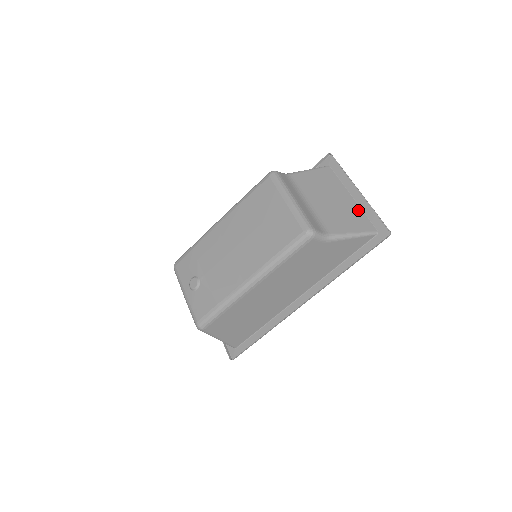
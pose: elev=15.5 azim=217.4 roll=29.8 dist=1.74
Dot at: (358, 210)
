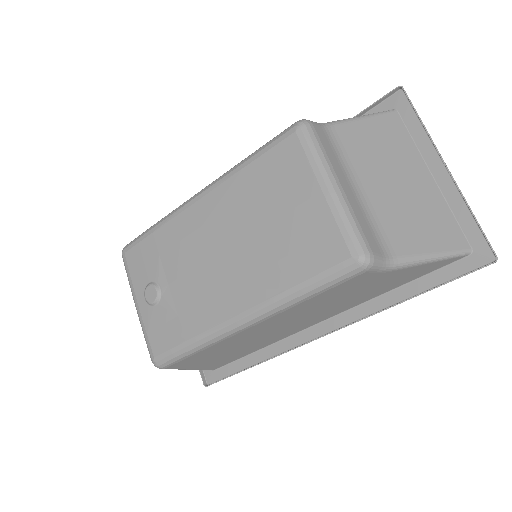
Dot at: (441, 204)
